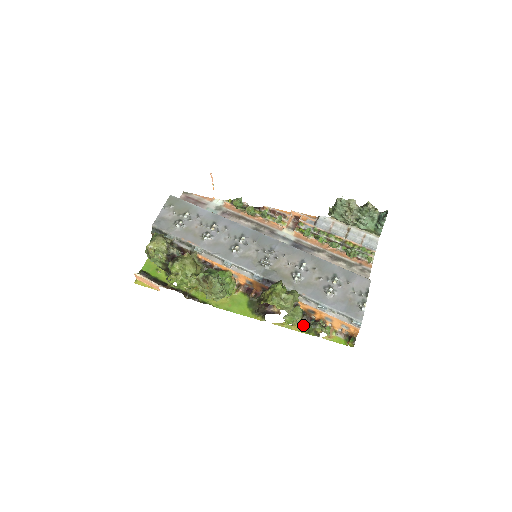
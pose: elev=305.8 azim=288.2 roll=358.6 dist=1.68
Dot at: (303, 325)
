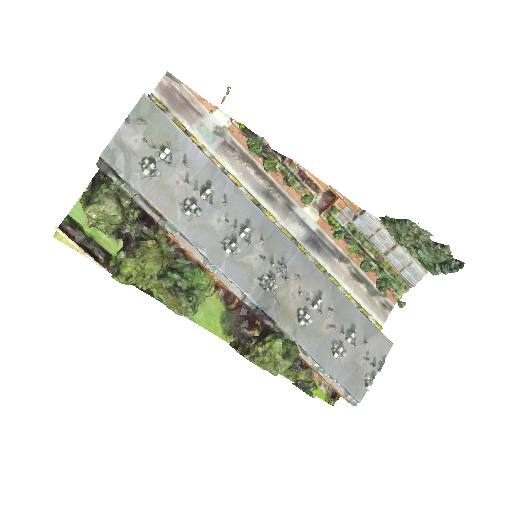
Dot at: occluded
